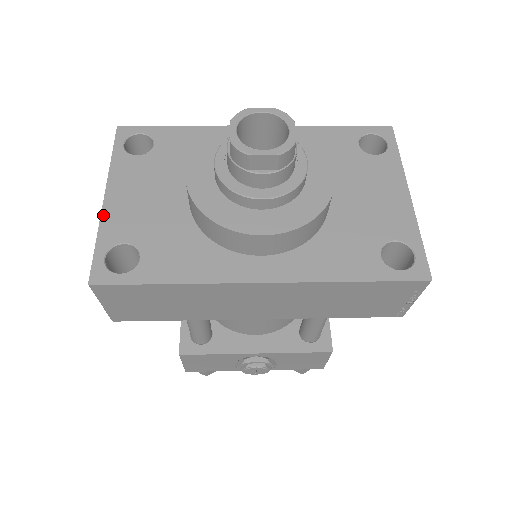
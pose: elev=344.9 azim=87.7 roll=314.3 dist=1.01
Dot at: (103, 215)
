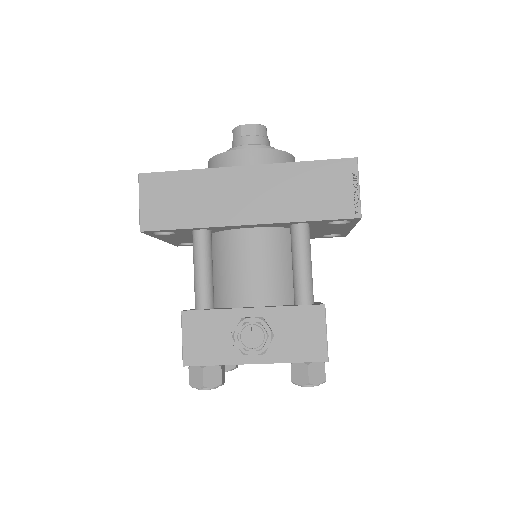
Dot at: occluded
